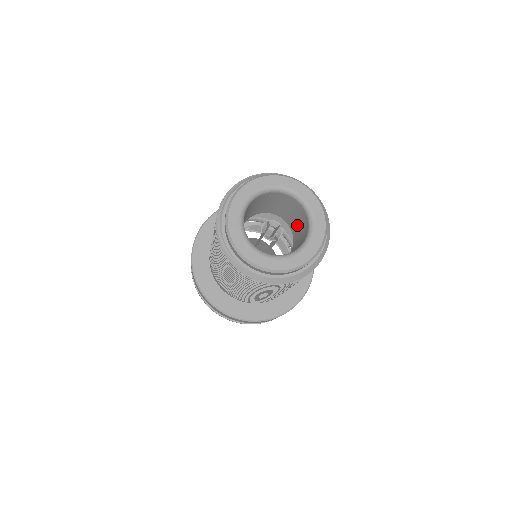
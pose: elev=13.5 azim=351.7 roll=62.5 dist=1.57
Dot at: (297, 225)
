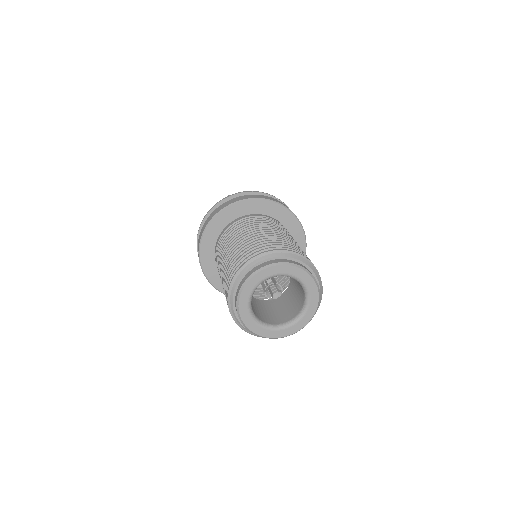
Dot at: occluded
